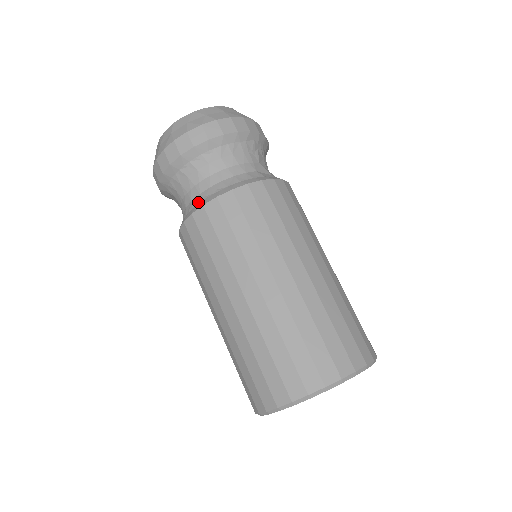
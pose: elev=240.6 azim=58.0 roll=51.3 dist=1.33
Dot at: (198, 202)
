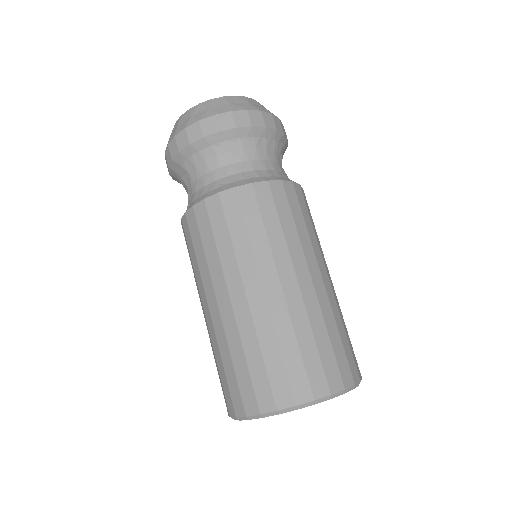
Dot at: (226, 183)
